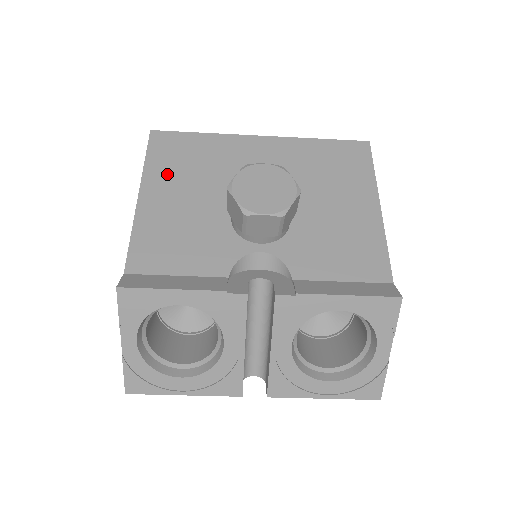
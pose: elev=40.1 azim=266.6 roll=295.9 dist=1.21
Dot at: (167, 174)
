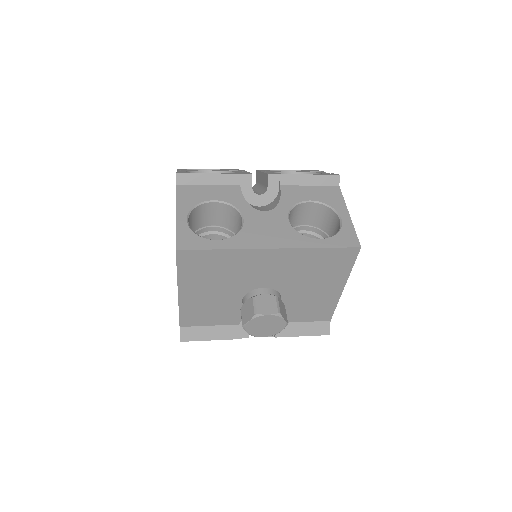
Dot at: (196, 280)
